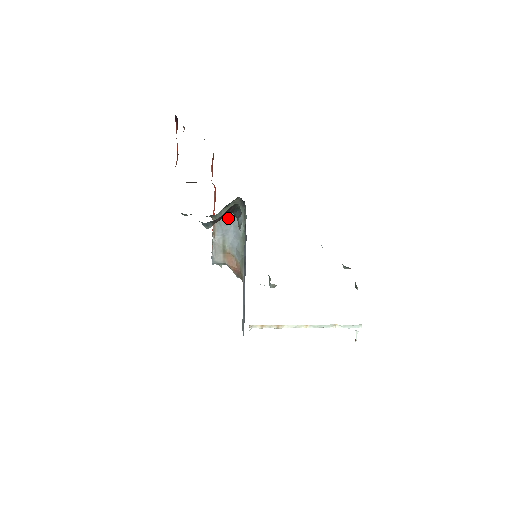
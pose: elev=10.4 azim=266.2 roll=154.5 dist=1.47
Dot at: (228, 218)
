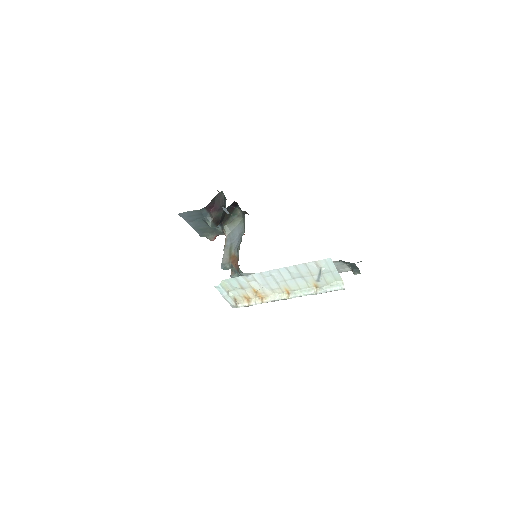
Dot at: (235, 230)
